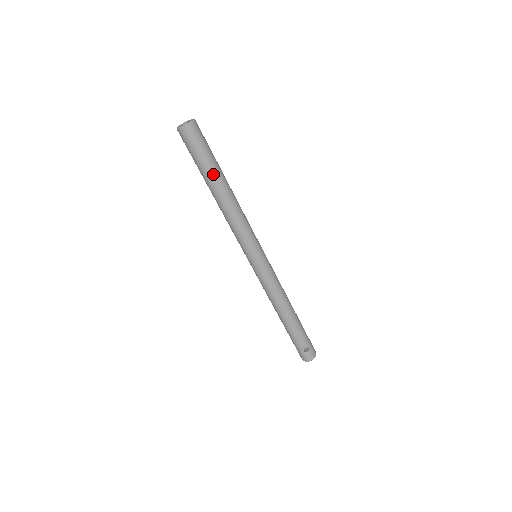
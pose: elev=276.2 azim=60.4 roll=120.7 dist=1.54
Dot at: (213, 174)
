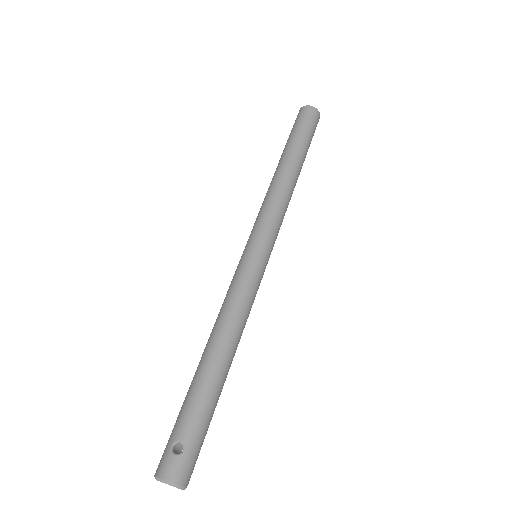
Dot at: (294, 146)
